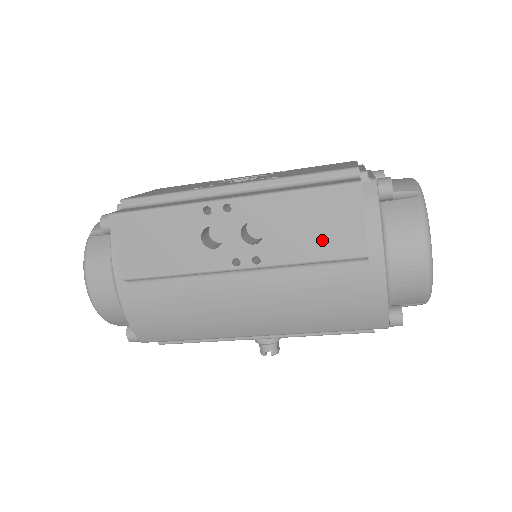
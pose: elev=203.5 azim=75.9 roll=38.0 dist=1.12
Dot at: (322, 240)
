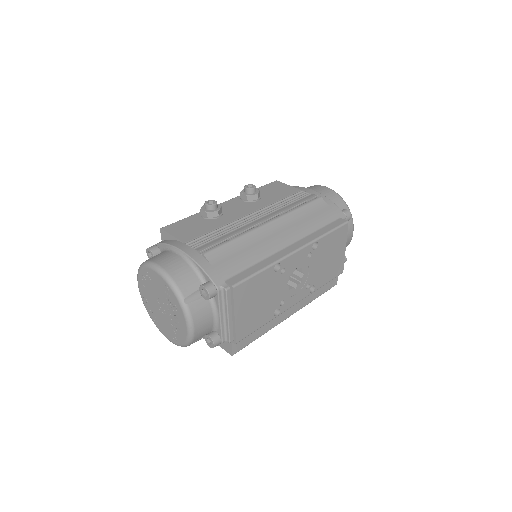
Dot at: occluded
